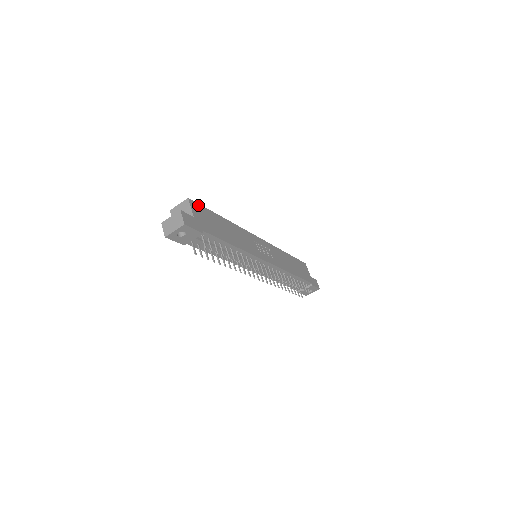
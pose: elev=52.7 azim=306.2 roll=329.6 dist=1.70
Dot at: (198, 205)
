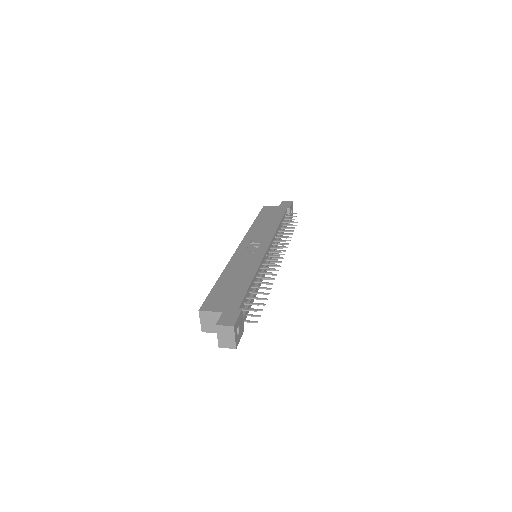
Dot at: (206, 302)
